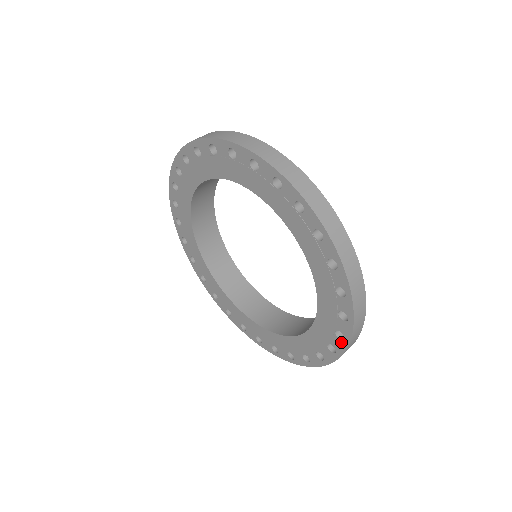
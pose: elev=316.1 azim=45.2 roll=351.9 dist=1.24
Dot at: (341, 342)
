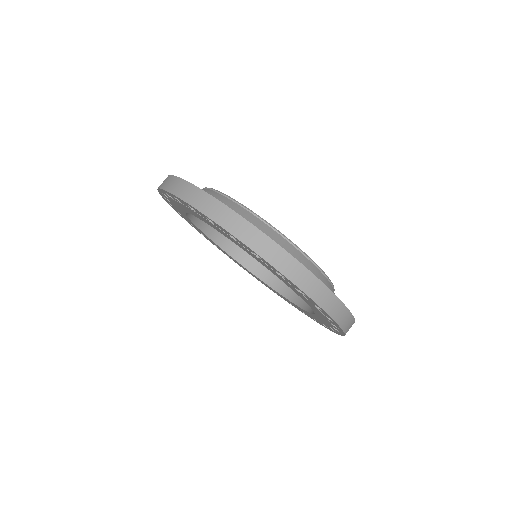
Dot at: (325, 326)
